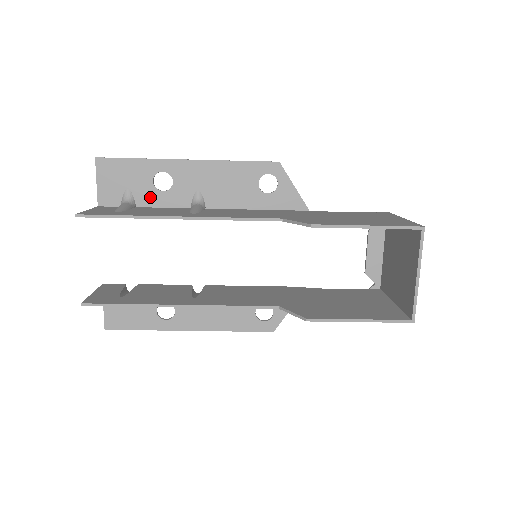
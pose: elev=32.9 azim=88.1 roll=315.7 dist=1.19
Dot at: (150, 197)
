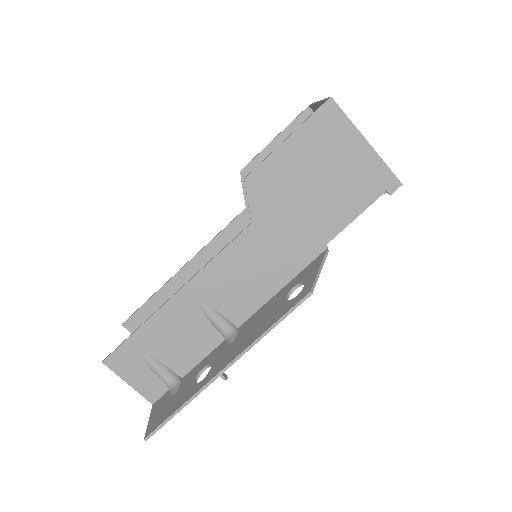
Dot at: occluded
